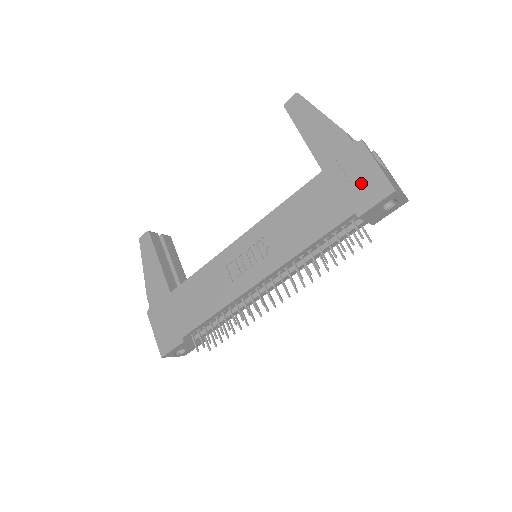
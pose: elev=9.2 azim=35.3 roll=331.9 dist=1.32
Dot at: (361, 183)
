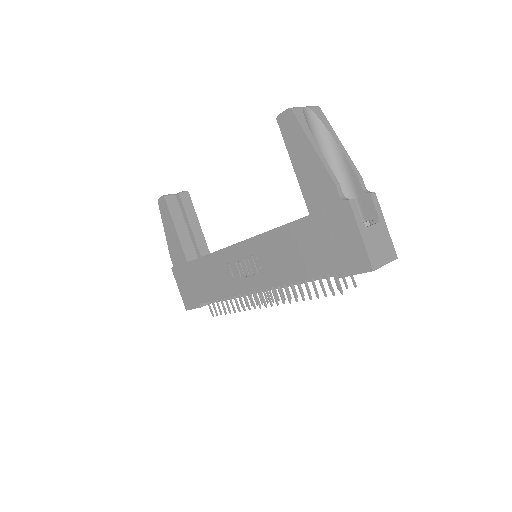
Dot at: (343, 247)
